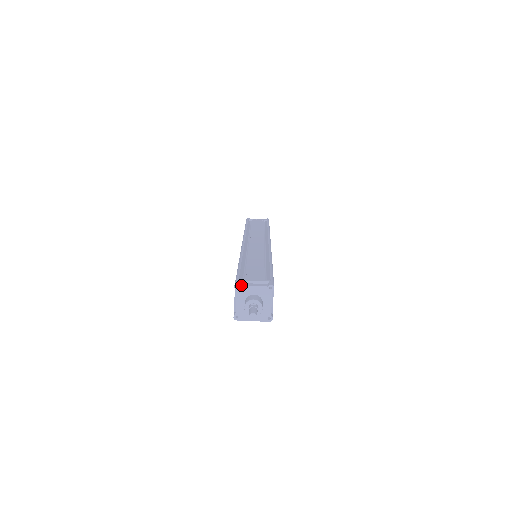
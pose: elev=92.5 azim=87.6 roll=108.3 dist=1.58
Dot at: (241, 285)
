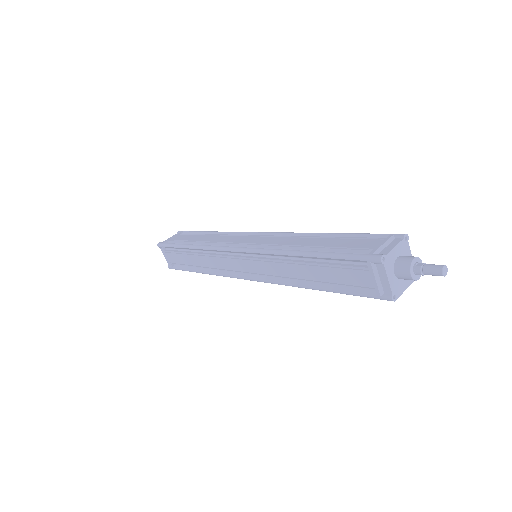
Dot at: (385, 255)
